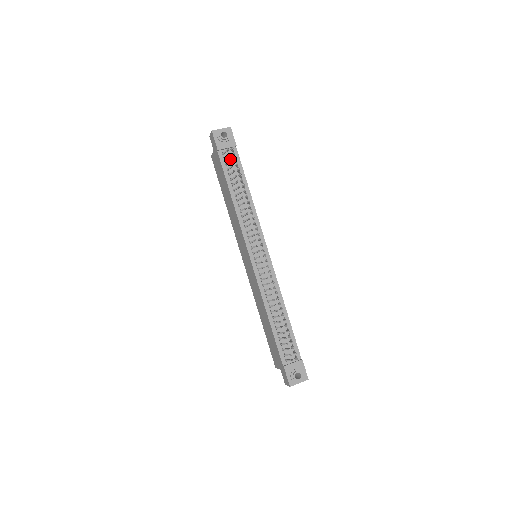
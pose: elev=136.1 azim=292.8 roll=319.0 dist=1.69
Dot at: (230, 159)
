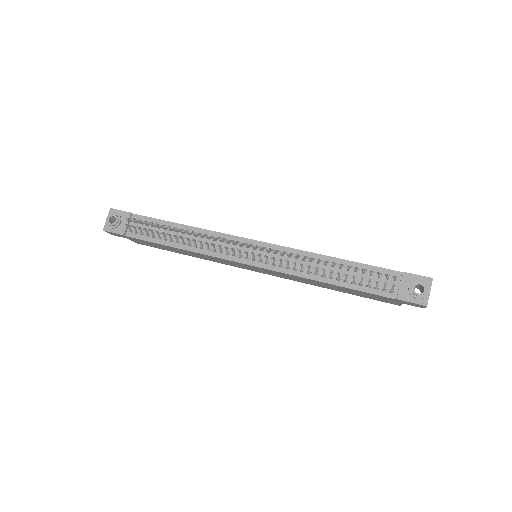
Dot at: occluded
